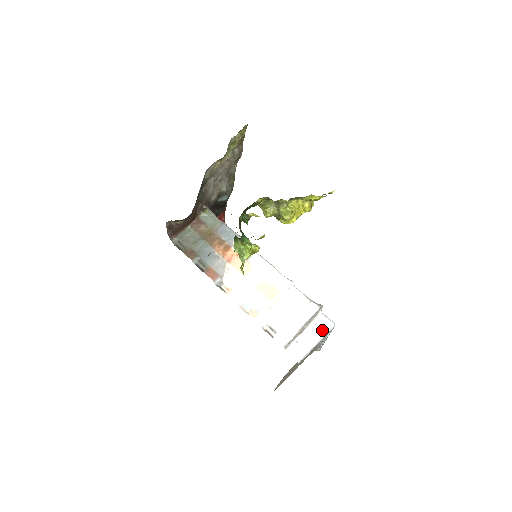
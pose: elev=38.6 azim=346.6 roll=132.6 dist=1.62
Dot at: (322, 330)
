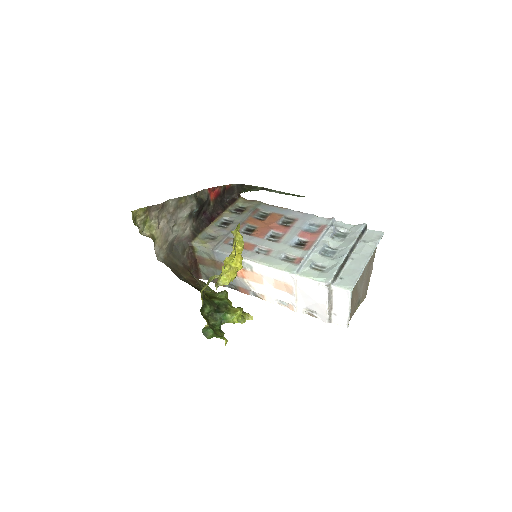
Dot at: (345, 300)
